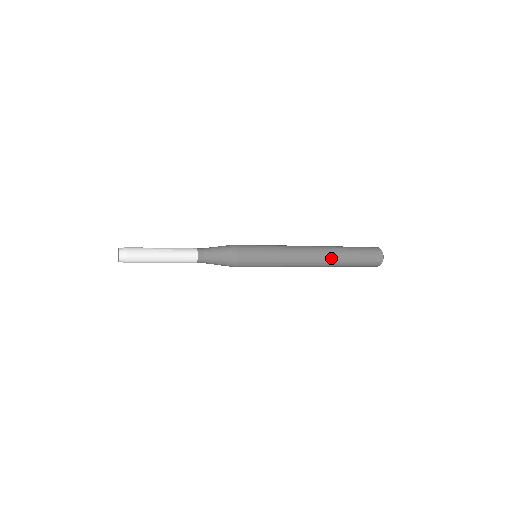
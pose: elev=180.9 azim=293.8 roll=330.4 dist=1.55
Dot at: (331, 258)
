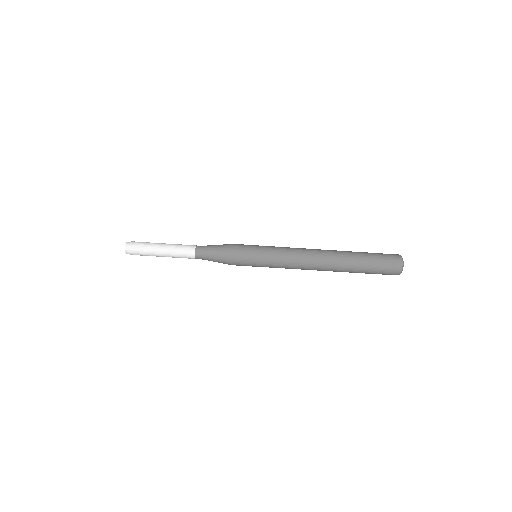
Dot at: (335, 251)
